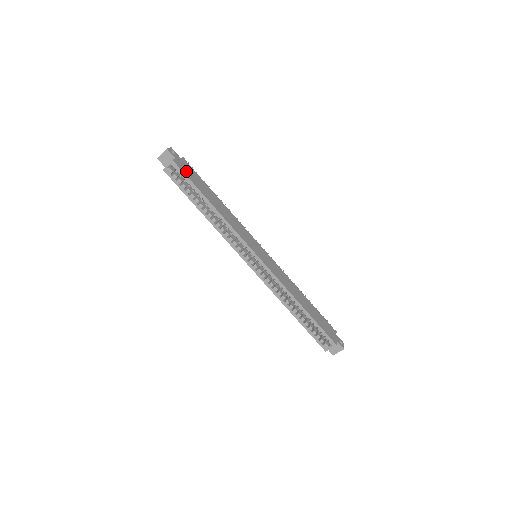
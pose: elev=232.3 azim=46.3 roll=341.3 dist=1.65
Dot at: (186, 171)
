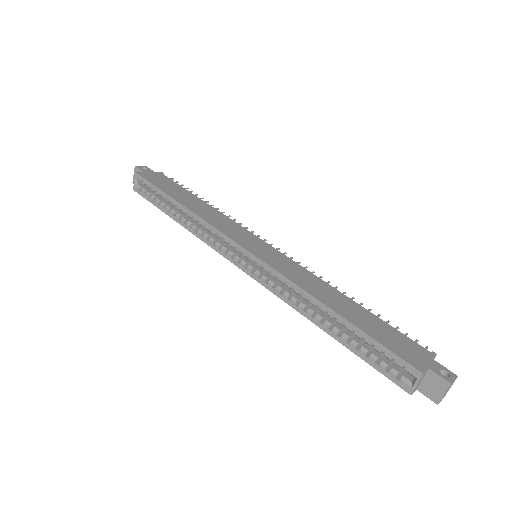
Dot at: (154, 180)
